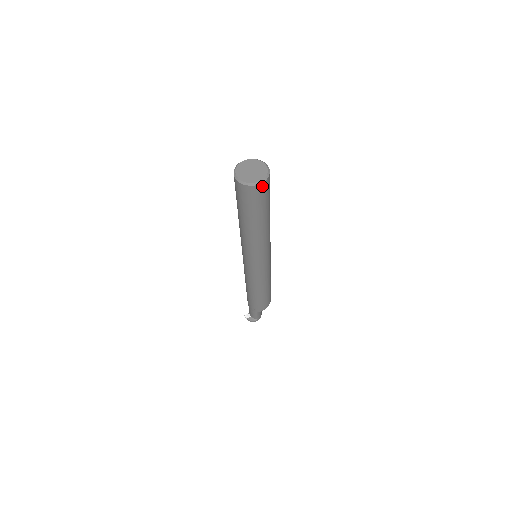
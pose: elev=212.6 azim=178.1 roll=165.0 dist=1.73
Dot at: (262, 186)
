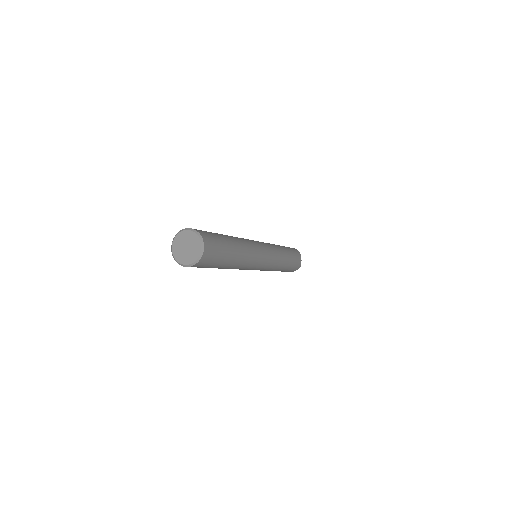
Dot at: (198, 264)
